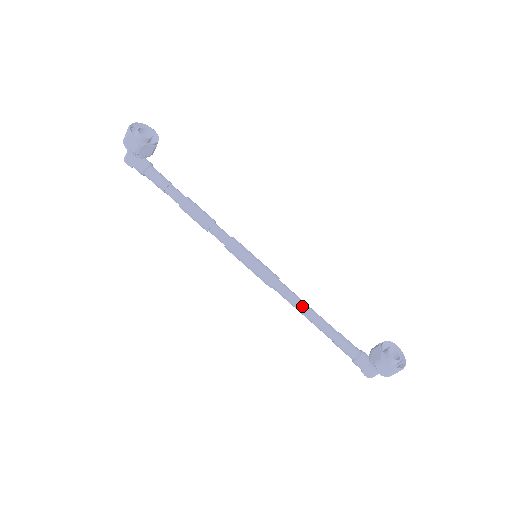
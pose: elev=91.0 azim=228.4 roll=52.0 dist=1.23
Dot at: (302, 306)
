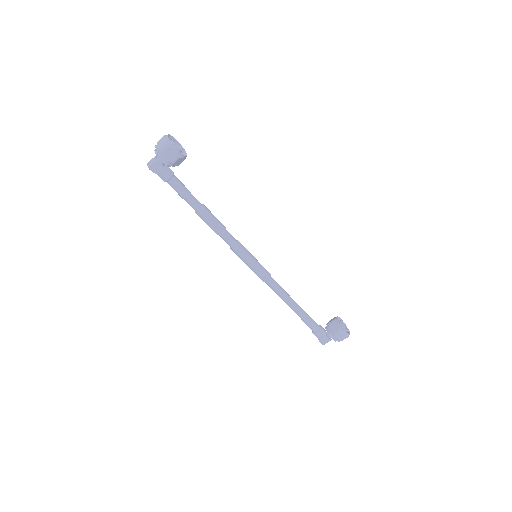
Dot at: (286, 295)
